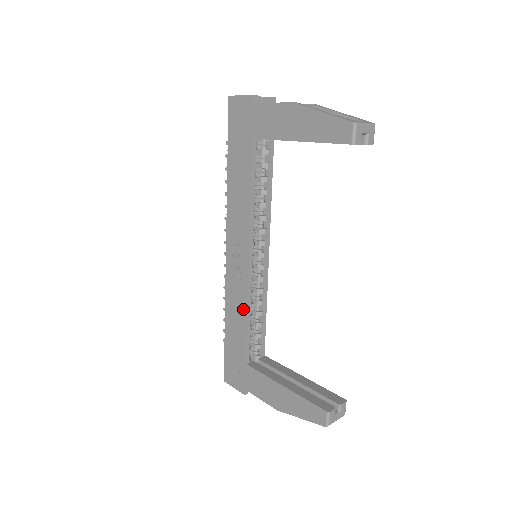
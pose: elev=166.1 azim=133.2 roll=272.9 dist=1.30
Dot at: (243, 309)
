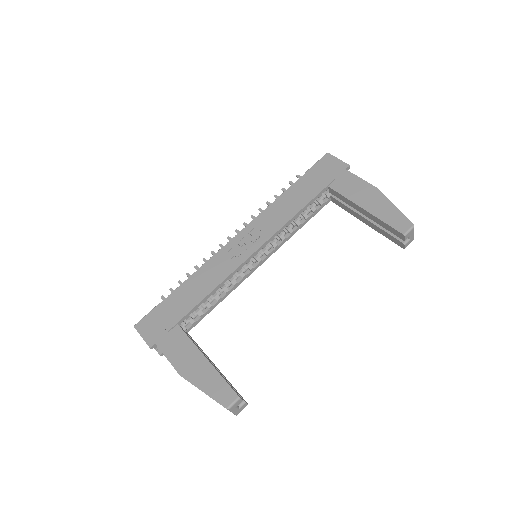
Dot at: (216, 282)
